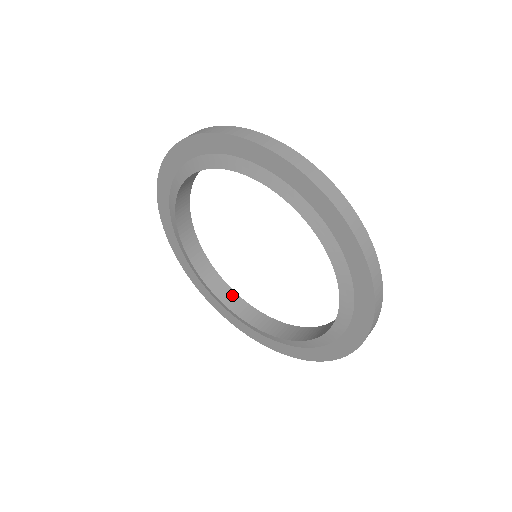
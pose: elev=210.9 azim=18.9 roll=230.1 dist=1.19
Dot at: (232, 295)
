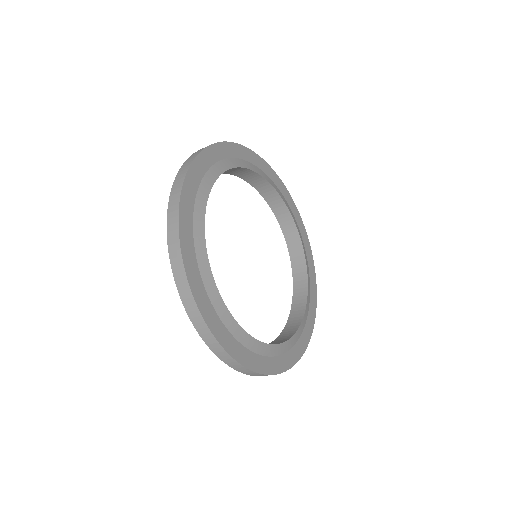
Dot at: (304, 280)
